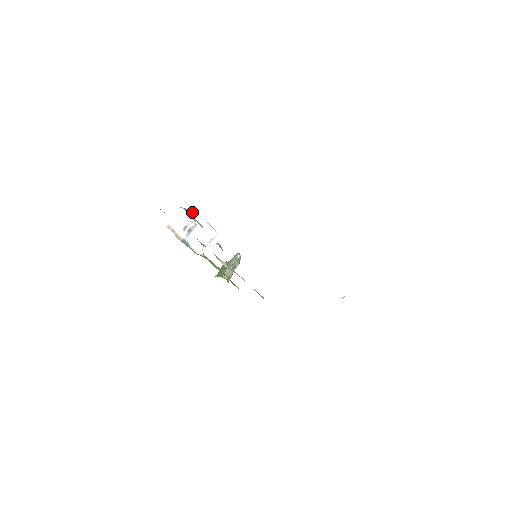
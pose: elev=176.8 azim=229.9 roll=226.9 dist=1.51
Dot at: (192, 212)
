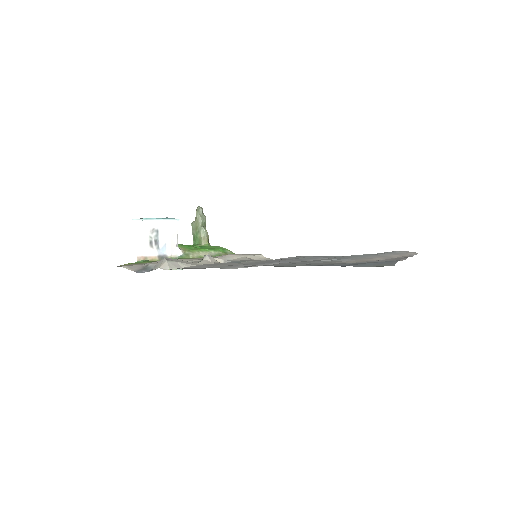
Dot at: (145, 223)
